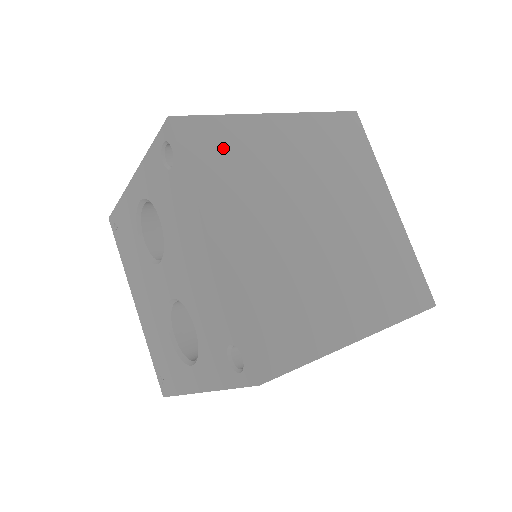
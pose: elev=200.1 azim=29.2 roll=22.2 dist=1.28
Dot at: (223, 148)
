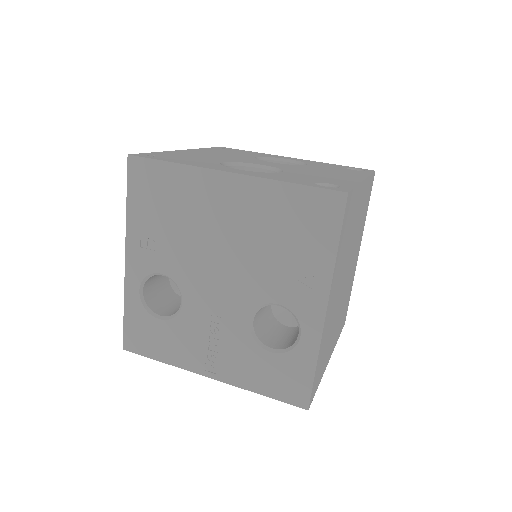
Dot at: (321, 361)
